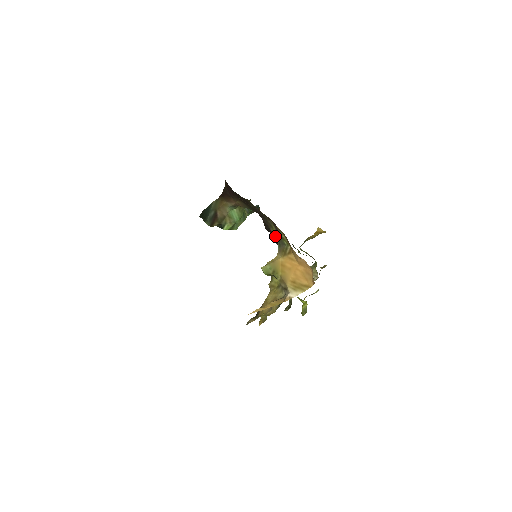
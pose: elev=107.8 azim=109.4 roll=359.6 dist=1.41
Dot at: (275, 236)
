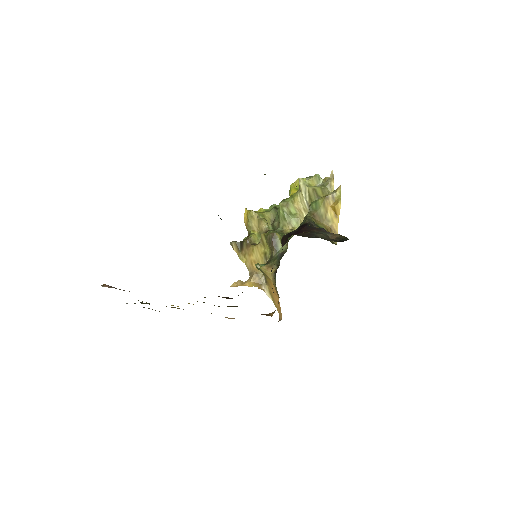
Dot at: occluded
